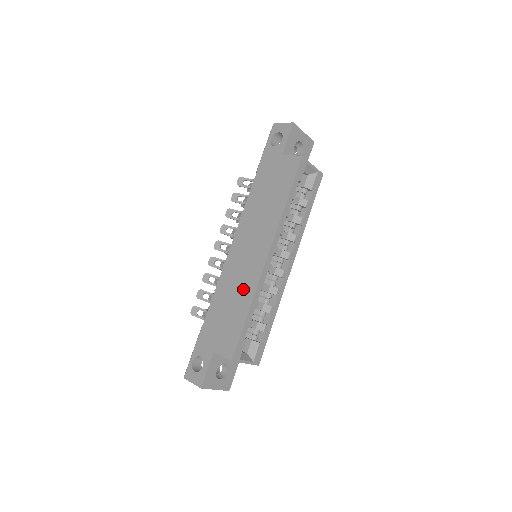
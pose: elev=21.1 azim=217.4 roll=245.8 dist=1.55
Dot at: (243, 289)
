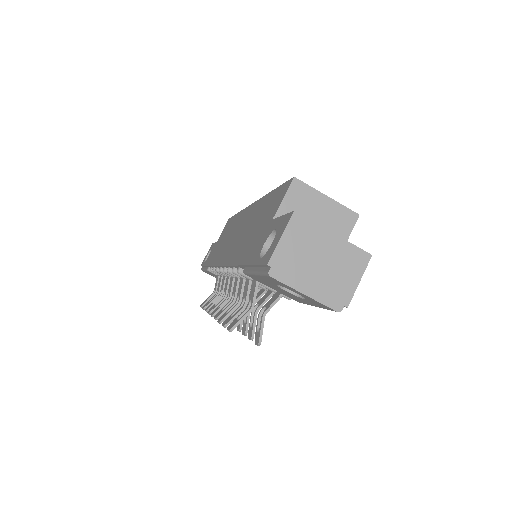
Dot at: (252, 217)
